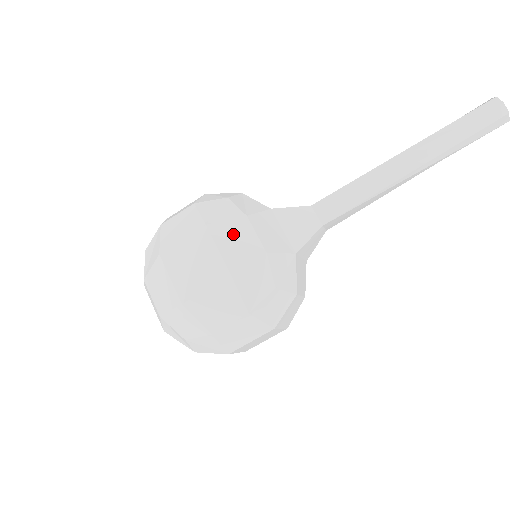
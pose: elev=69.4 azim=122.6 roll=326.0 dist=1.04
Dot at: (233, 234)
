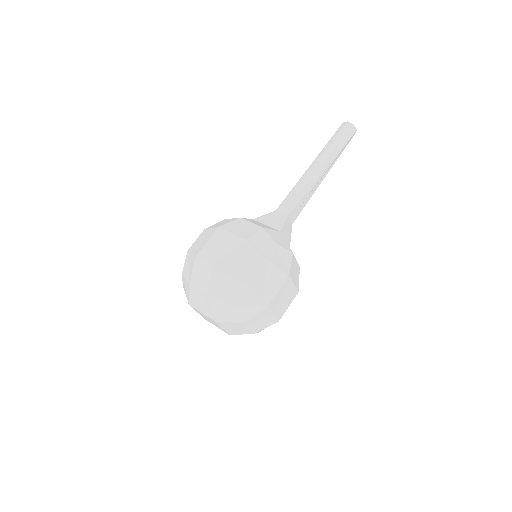
Dot at: (237, 226)
